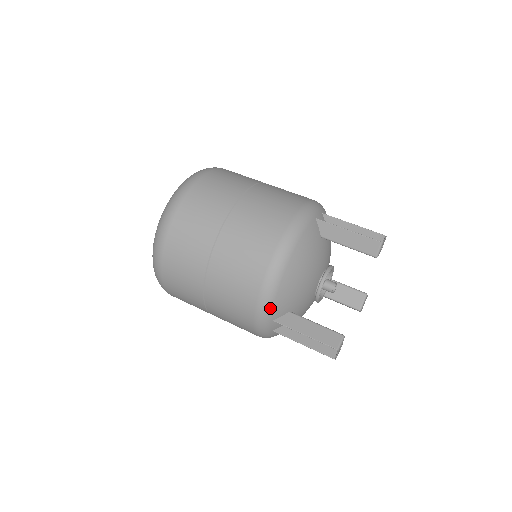
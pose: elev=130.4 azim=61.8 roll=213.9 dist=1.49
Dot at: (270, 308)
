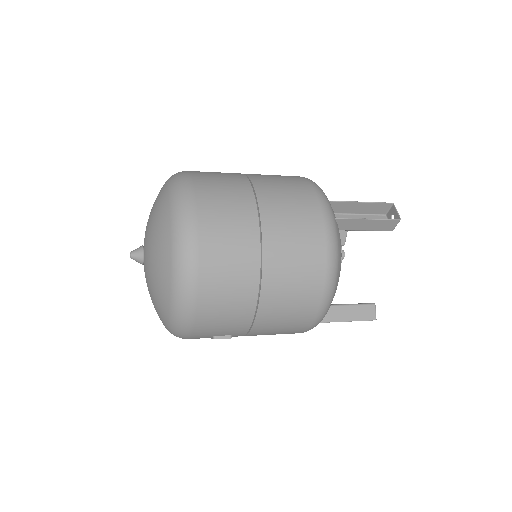
Dot at: occluded
